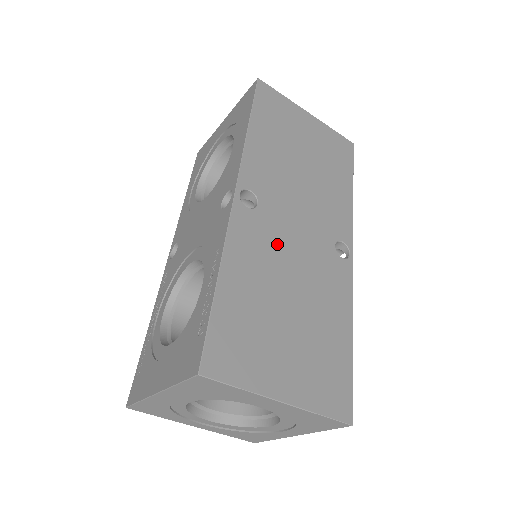
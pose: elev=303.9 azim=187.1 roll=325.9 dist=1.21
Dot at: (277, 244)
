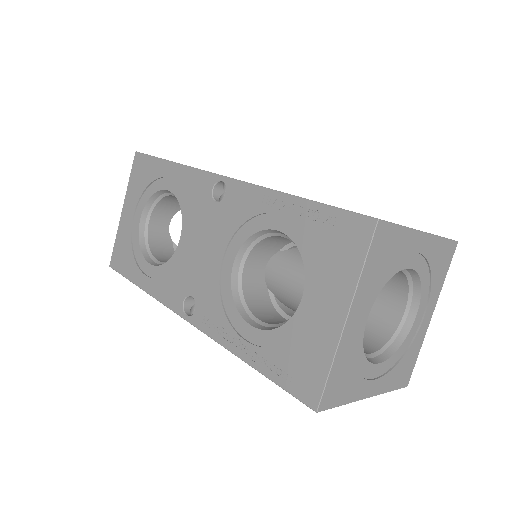
Dot at: occluded
